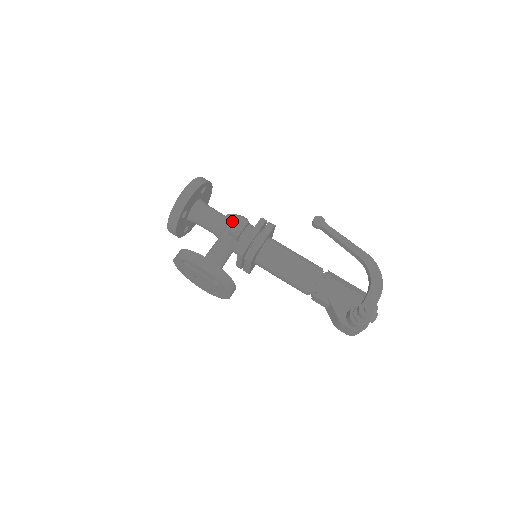
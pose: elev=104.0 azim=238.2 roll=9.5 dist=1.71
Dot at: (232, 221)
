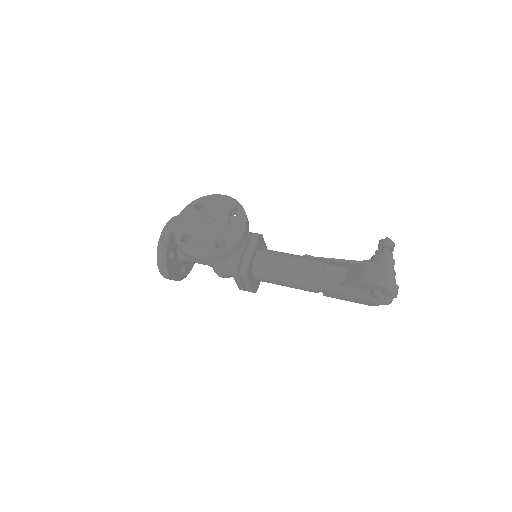
Dot at: occluded
